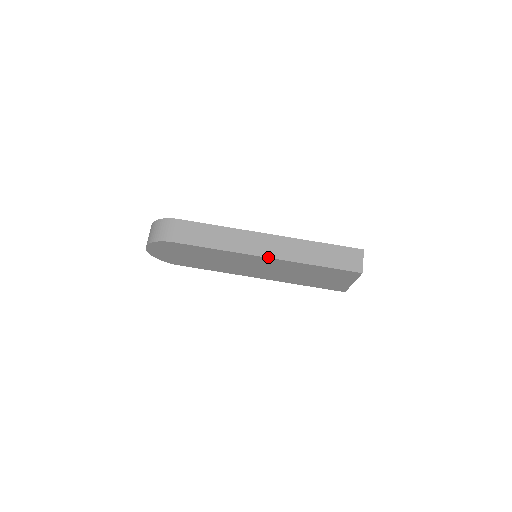
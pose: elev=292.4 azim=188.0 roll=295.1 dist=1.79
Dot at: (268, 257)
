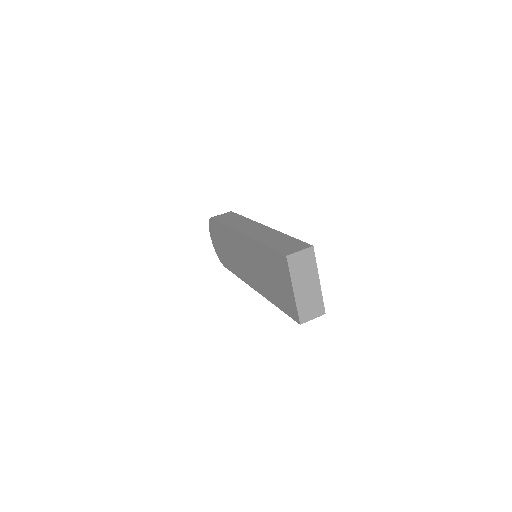
Dot at: (243, 233)
